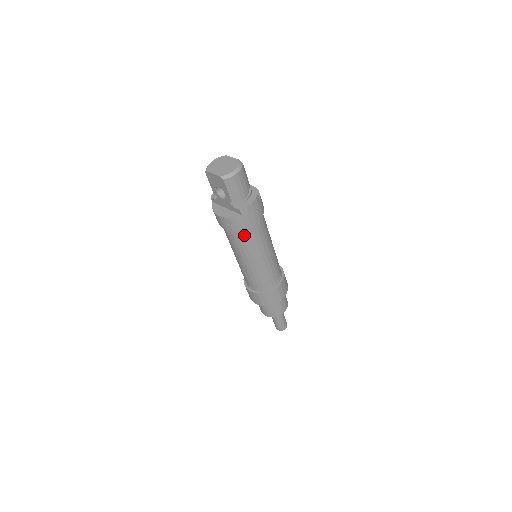
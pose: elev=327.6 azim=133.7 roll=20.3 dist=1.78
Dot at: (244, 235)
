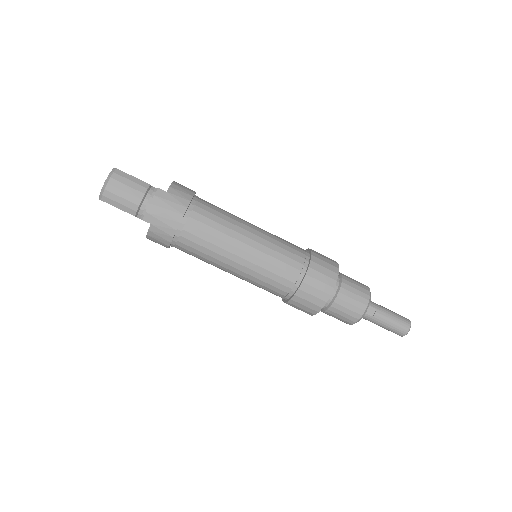
Dot at: (185, 243)
